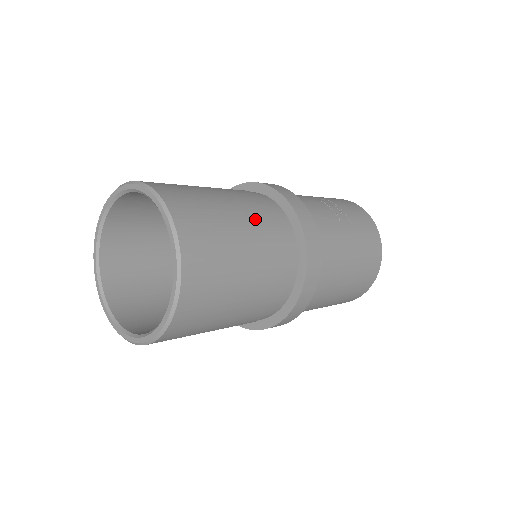
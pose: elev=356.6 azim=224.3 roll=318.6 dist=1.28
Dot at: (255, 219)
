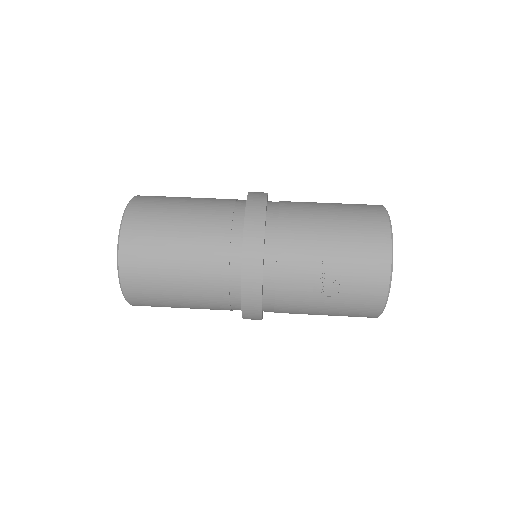
Dot at: (199, 286)
